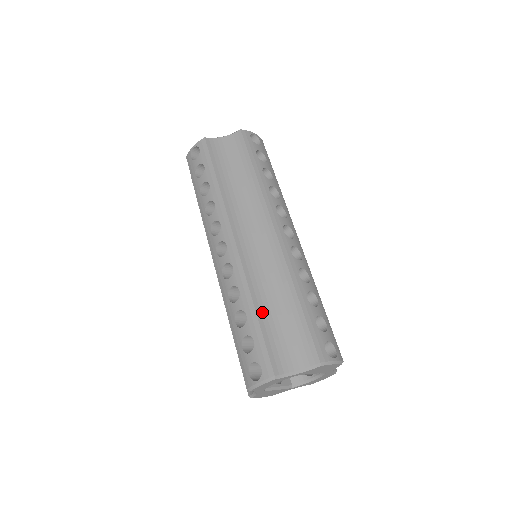
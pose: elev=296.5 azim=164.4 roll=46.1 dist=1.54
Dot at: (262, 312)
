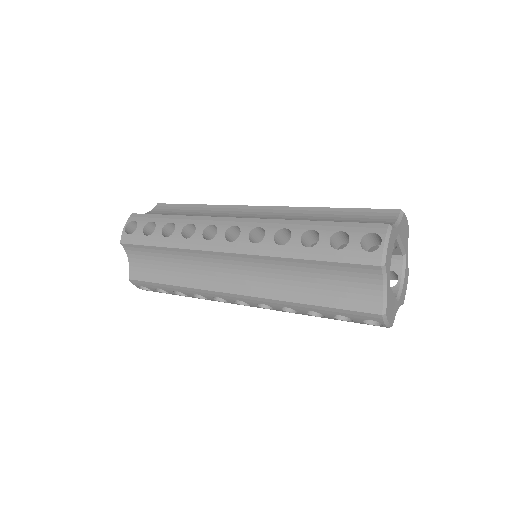
Dot at: occluded
